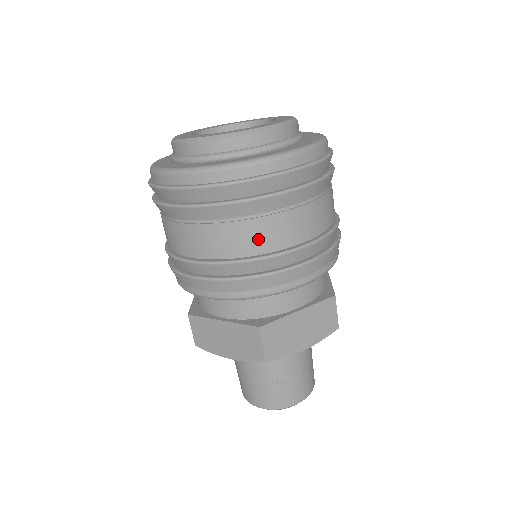
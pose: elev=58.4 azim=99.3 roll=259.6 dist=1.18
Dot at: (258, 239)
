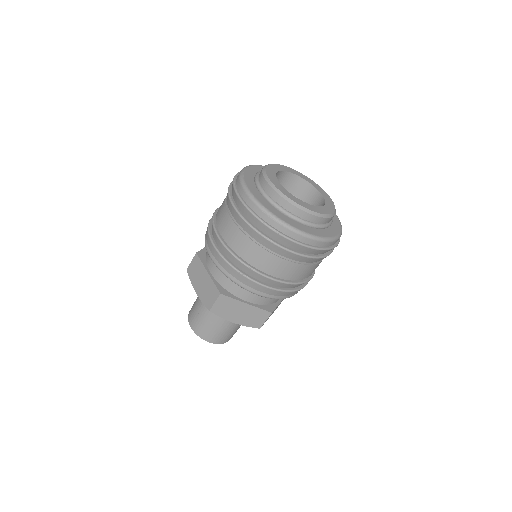
Dot at: (306, 273)
